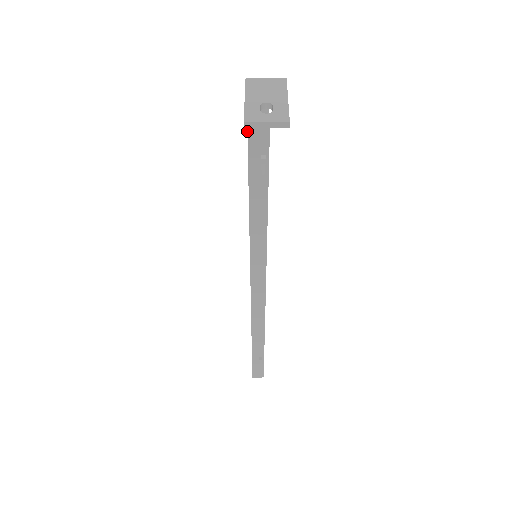
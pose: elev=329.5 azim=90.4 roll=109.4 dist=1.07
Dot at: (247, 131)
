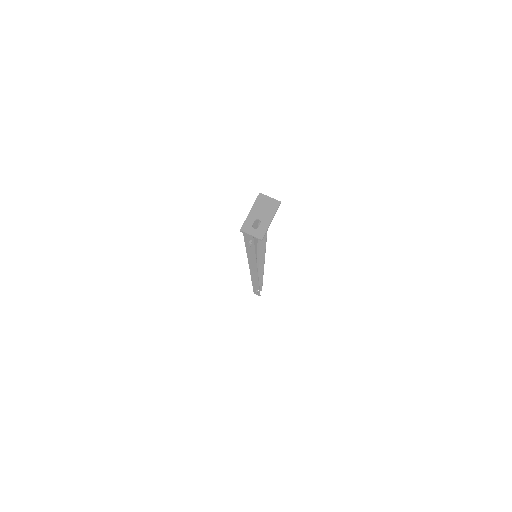
Dot at: (243, 232)
